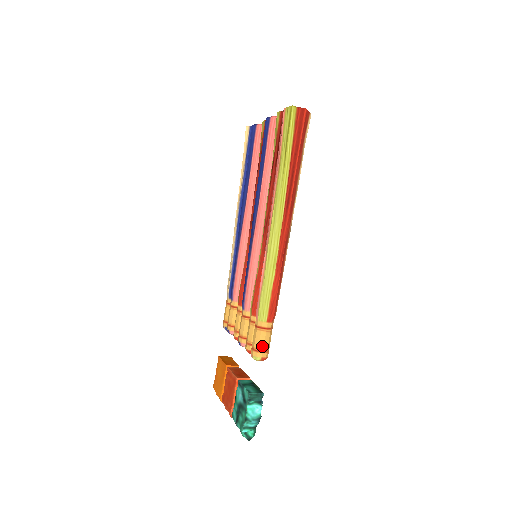
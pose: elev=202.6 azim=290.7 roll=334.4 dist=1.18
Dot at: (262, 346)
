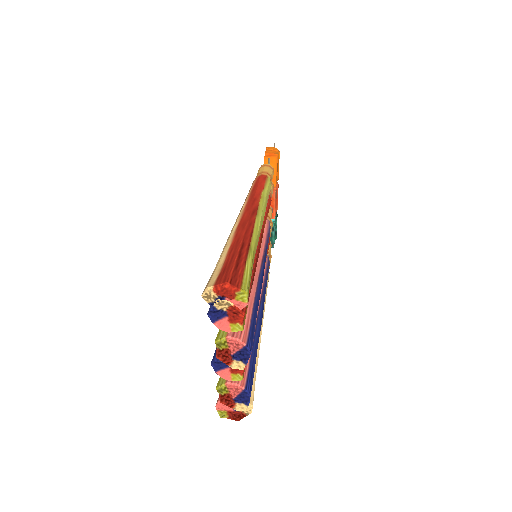
Dot at: occluded
